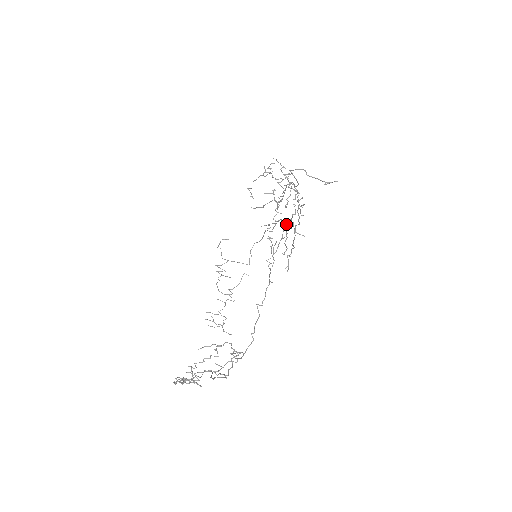
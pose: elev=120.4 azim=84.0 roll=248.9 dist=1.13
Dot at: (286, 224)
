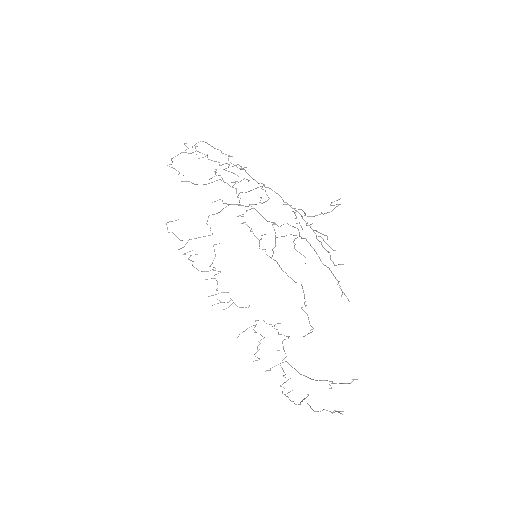
Dot at: occluded
